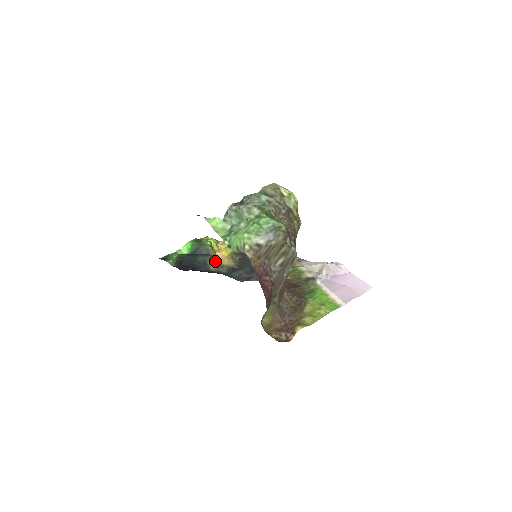
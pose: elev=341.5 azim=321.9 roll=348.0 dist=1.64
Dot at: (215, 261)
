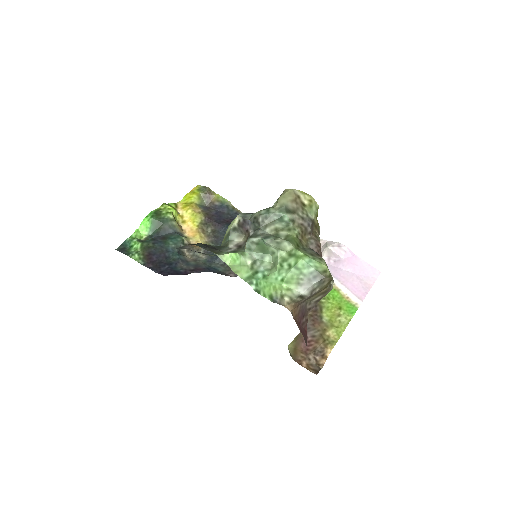
Dot at: (187, 243)
